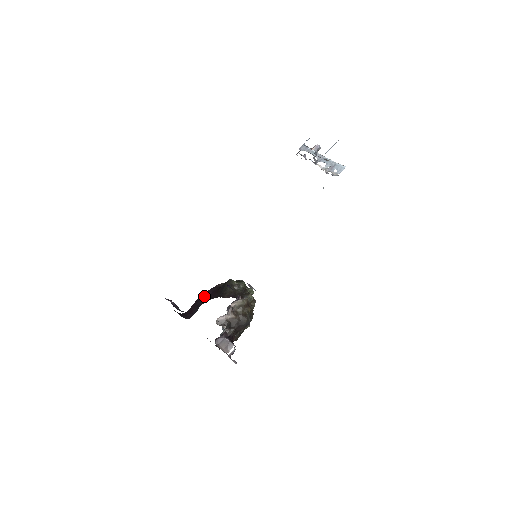
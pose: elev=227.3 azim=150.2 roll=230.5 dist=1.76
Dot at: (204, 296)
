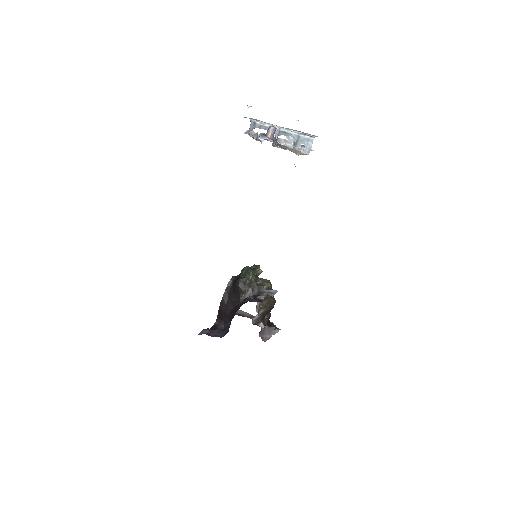
Dot at: (224, 302)
